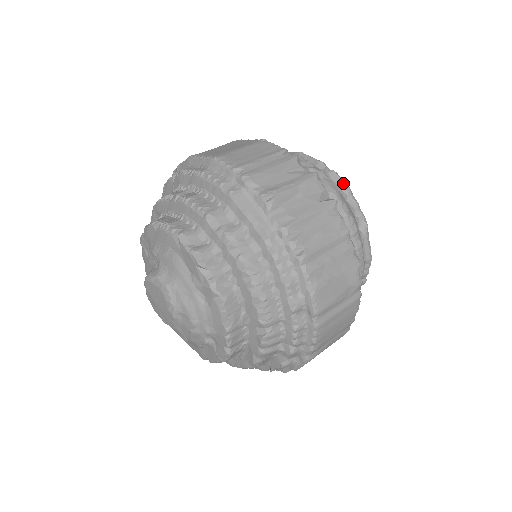
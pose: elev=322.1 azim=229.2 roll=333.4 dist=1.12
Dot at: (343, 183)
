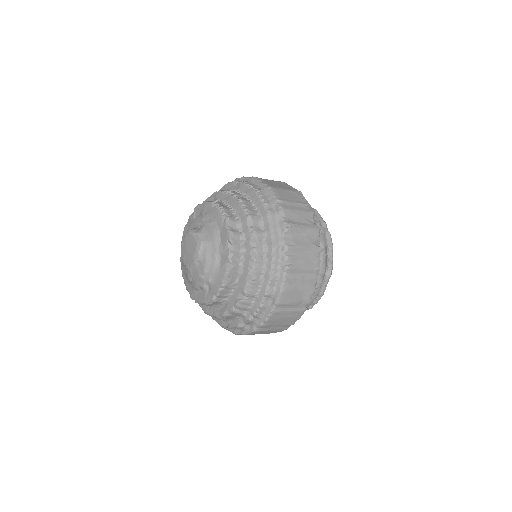
Dot at: (331, 242)
